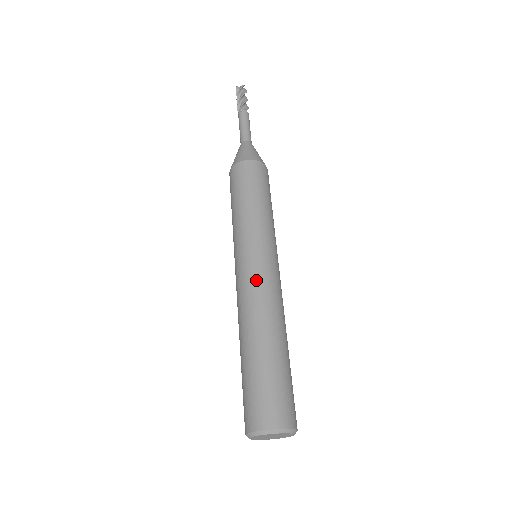
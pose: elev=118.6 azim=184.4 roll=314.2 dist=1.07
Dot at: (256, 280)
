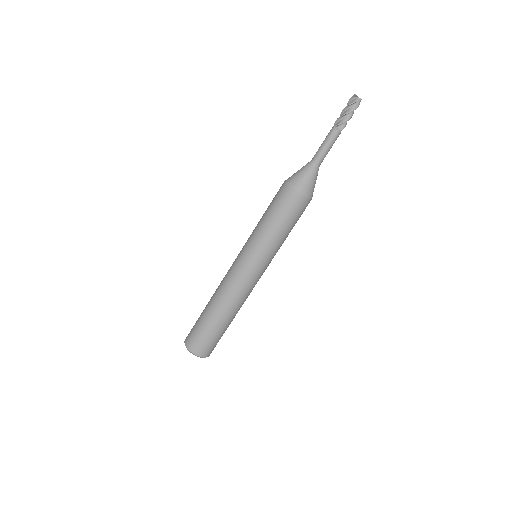
Dot at: (241, 283)
